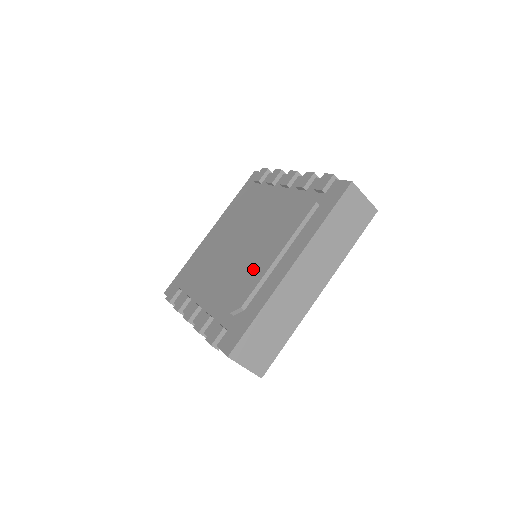
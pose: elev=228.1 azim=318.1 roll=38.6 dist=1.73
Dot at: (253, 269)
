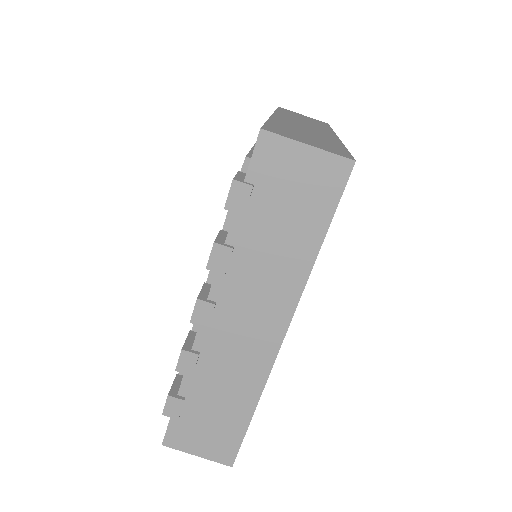
Dot at: occluded
